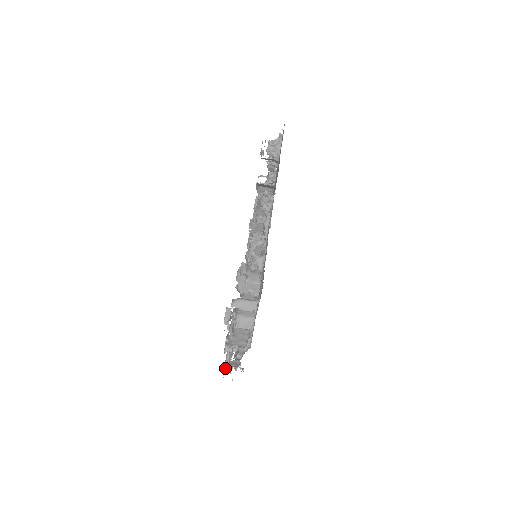
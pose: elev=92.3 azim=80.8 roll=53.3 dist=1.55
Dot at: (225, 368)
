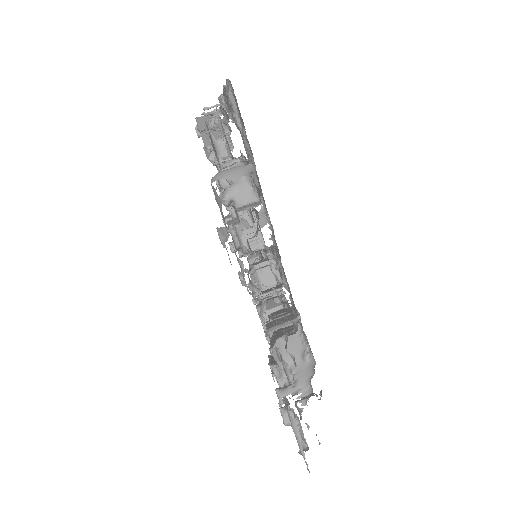
Dot at: (300, 445)
